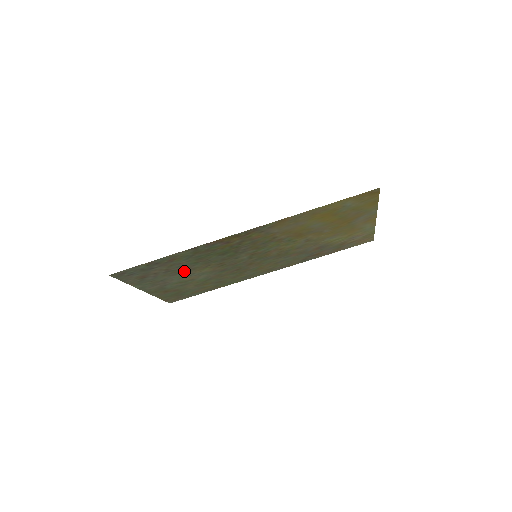
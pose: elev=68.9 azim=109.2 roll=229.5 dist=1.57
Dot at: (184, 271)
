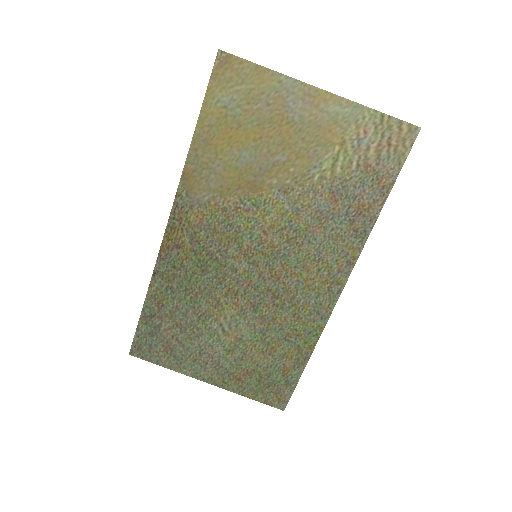
Dot at: (203, 323)
